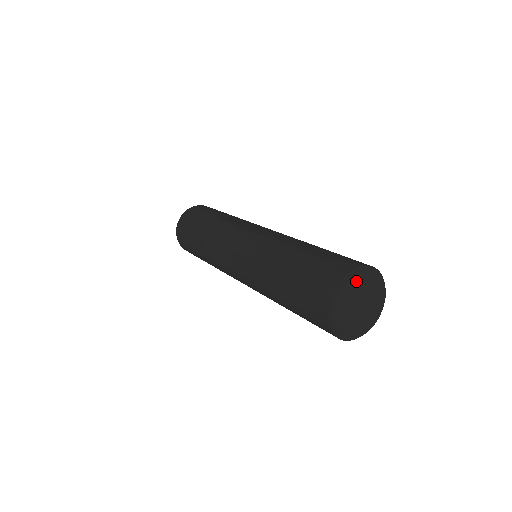
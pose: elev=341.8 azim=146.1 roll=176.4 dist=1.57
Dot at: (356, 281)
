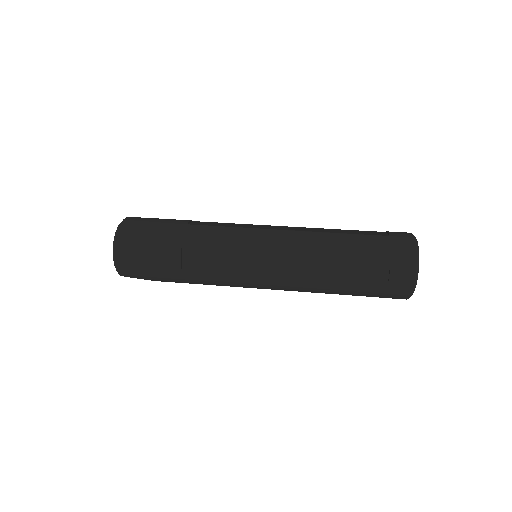
Dot at: occluded
